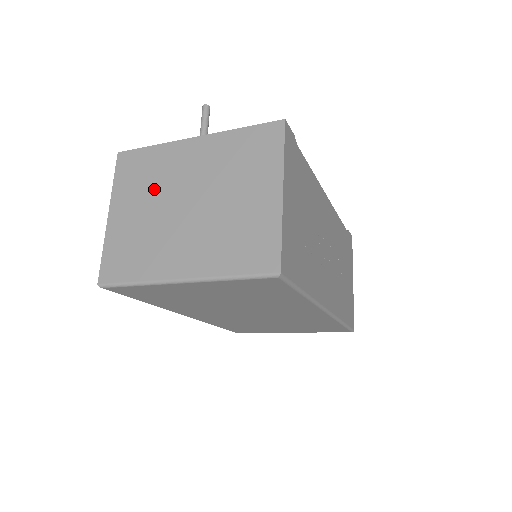
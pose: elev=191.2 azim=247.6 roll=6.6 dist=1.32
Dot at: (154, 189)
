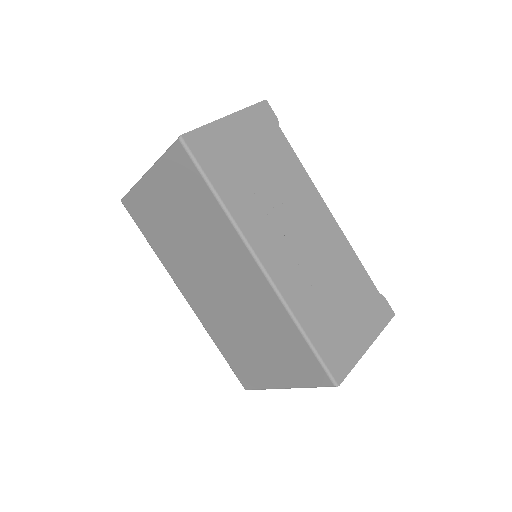
Dot at: occluded
